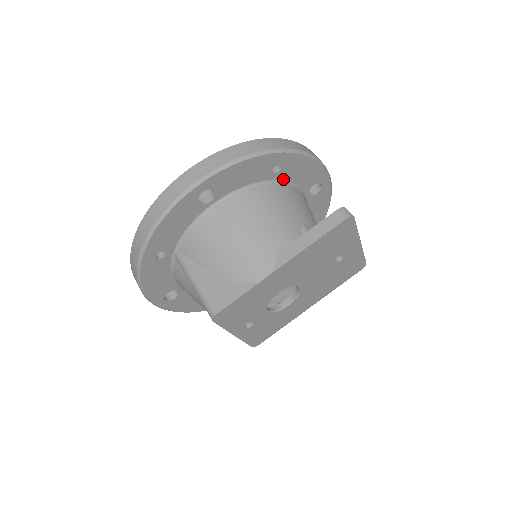
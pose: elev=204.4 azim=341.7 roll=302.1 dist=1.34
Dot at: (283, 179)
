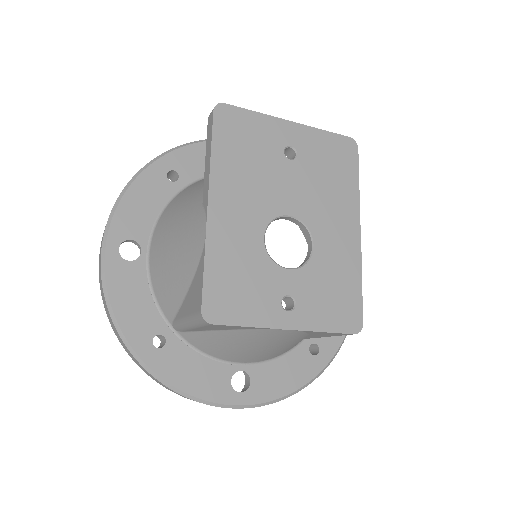
Dot at: (195, 179)
